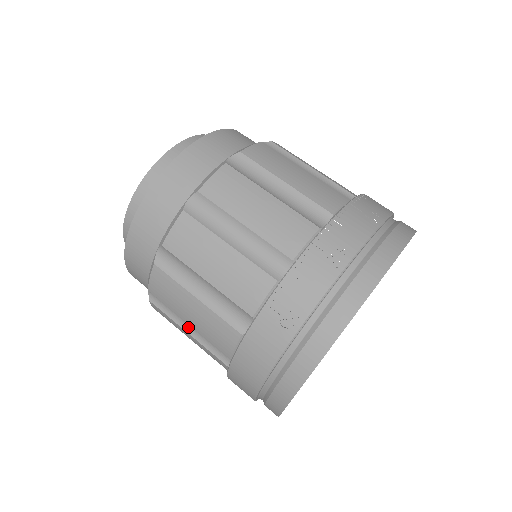
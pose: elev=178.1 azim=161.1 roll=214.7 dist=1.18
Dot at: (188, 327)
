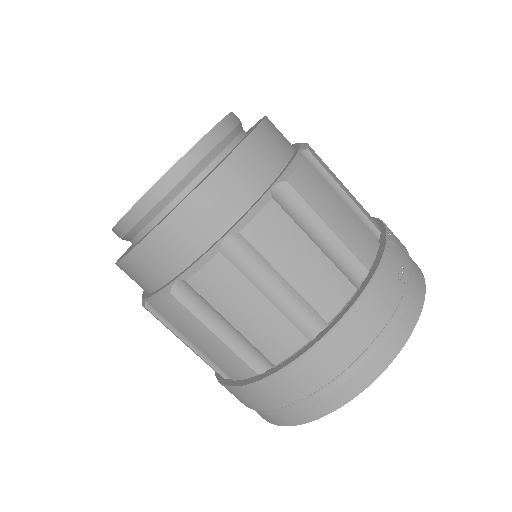
Dot at: (269, 290)
